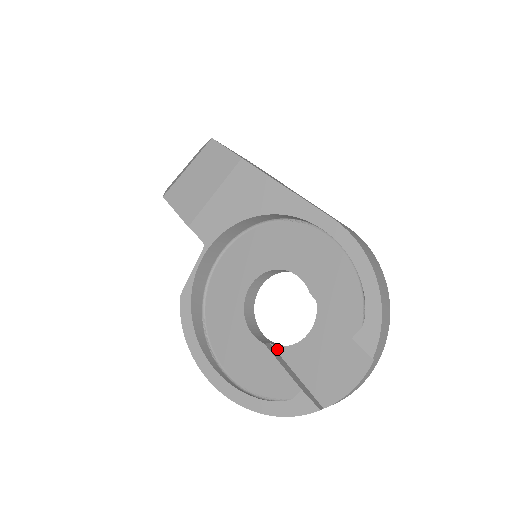
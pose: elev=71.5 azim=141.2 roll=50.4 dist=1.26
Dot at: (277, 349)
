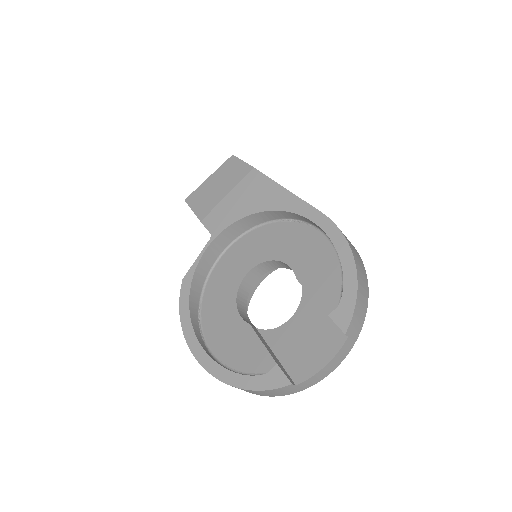
Dot at: (261, 332)
